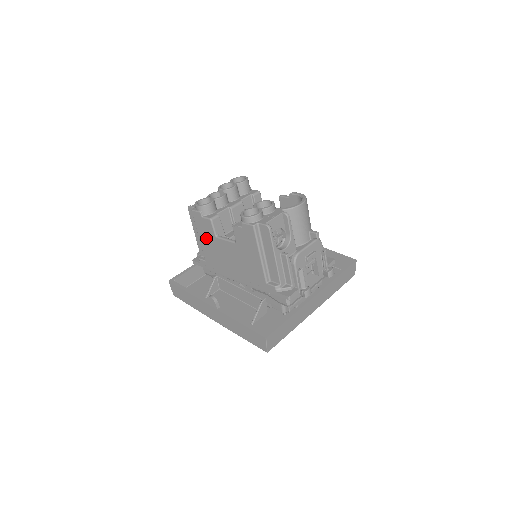
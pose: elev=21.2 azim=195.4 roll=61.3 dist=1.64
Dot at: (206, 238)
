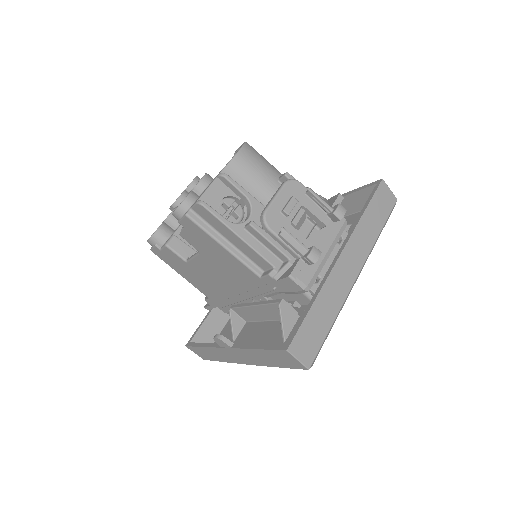
Dot at: (184, 271)
